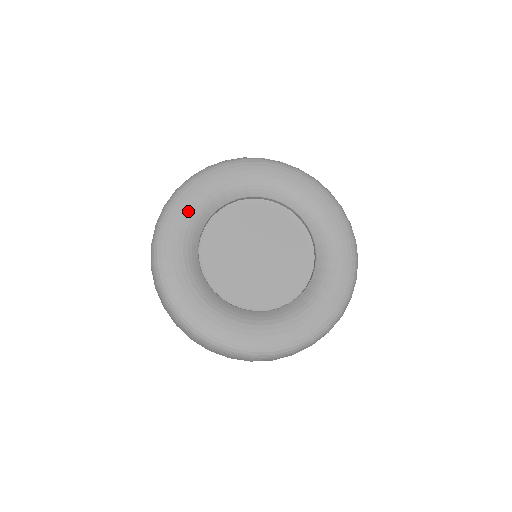
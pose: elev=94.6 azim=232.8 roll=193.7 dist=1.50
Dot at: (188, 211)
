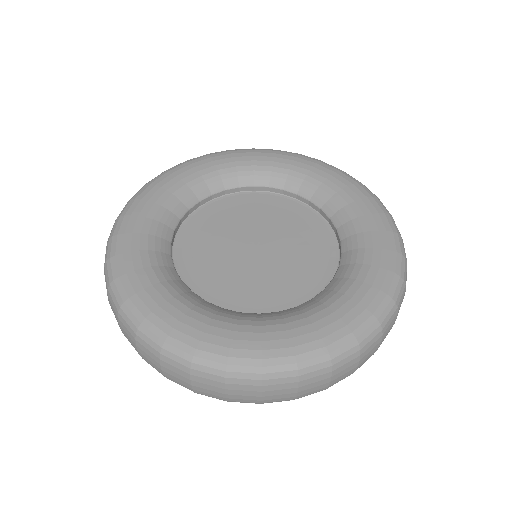
Dot at: (146, 215)
